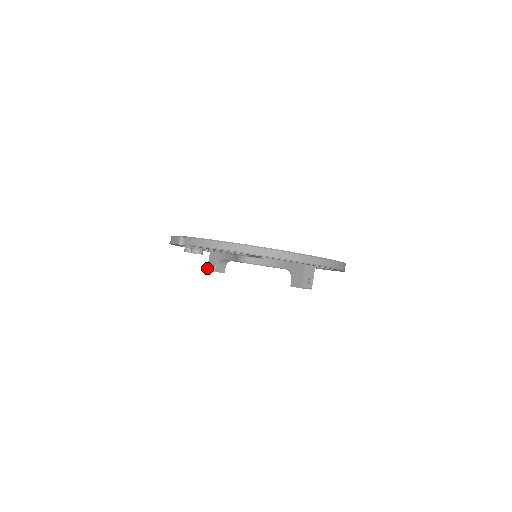
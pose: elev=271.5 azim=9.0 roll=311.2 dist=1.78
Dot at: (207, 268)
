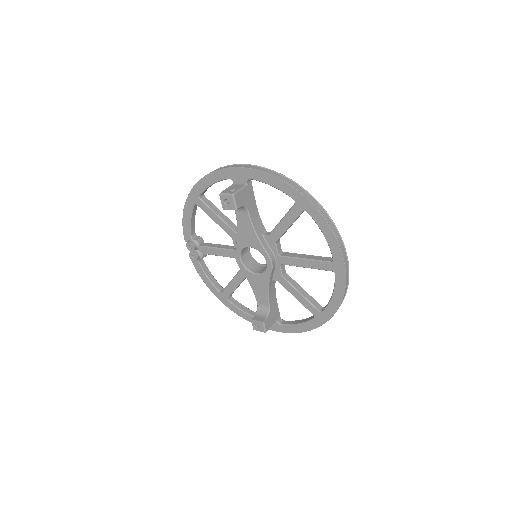
Dot at: (255, 329)
